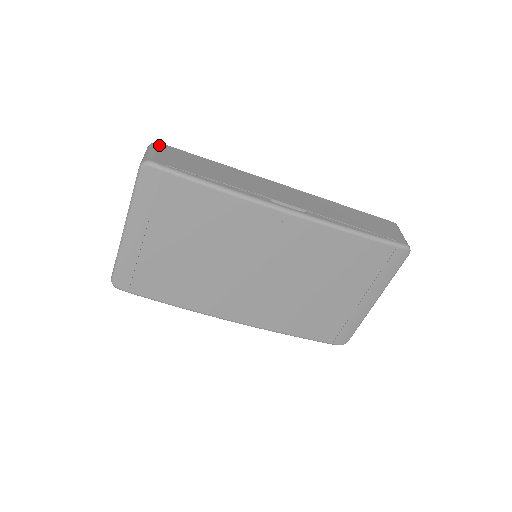
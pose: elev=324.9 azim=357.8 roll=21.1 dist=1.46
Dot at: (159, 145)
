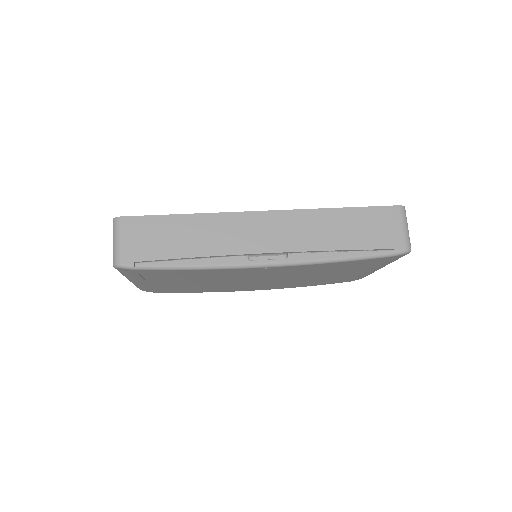
Dot at: (122, 223)
